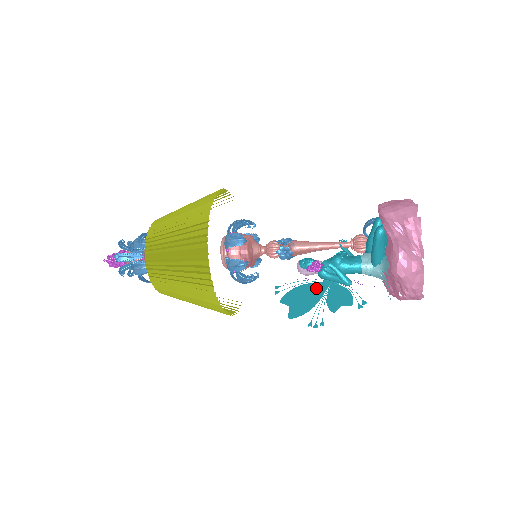
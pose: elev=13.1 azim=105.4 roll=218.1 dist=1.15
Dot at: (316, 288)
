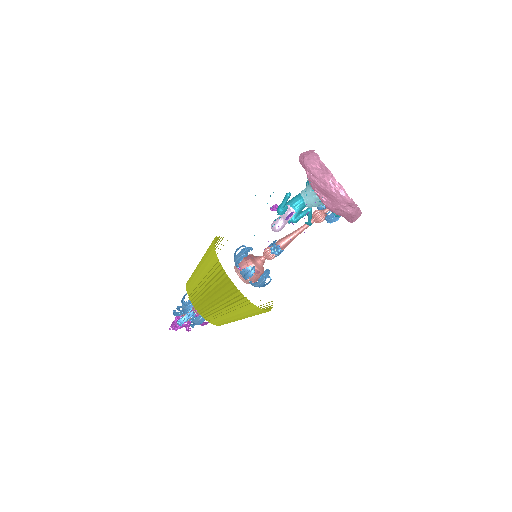
Dot at: occluded
